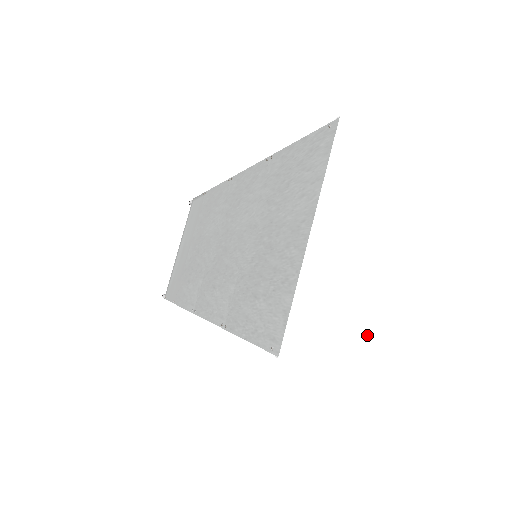
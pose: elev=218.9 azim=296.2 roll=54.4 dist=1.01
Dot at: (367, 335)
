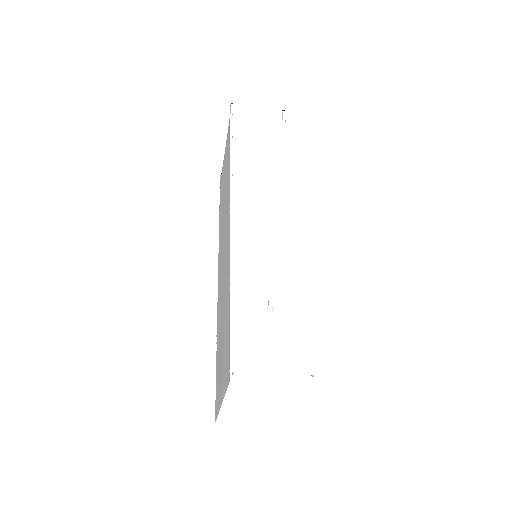
Dot at: (264, 418)
